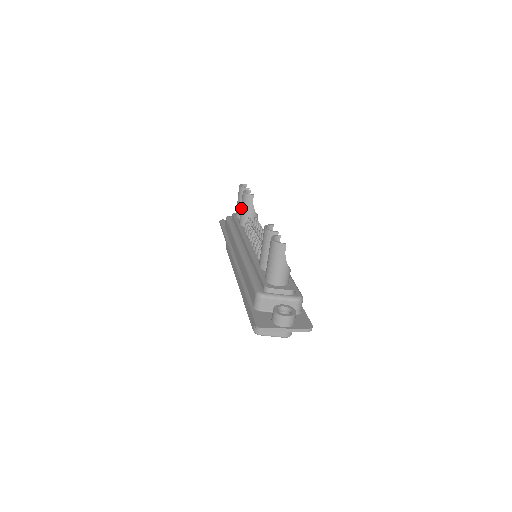
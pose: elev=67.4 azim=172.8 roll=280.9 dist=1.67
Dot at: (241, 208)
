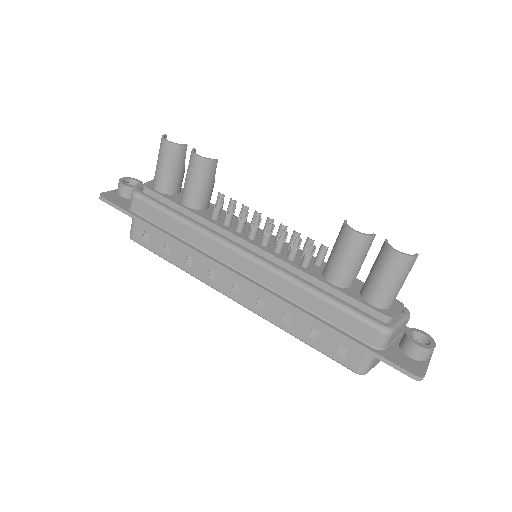
Dot at: (193, 182)
